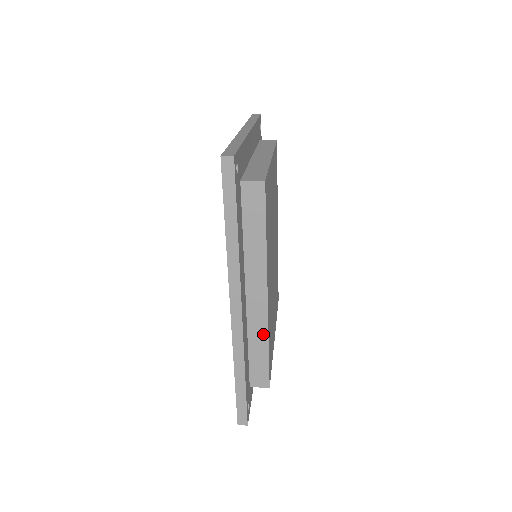
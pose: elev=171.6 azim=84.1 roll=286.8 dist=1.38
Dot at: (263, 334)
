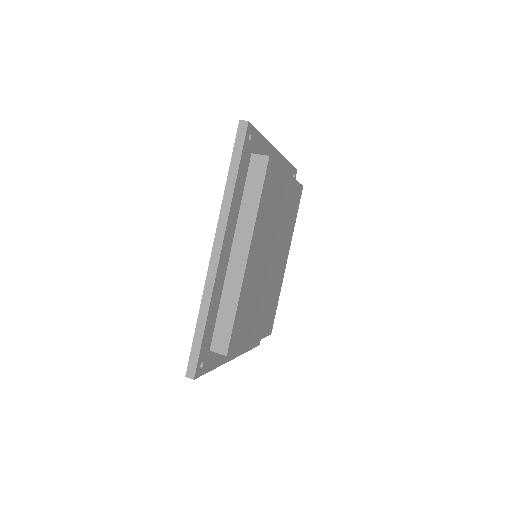
Dot at: (235, 295)
